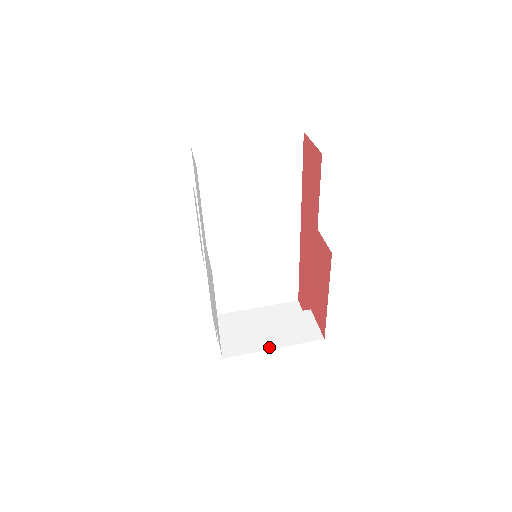
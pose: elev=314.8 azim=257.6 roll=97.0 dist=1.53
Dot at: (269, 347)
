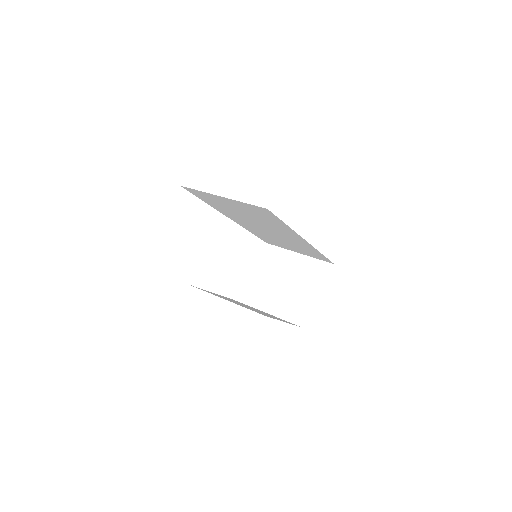
Dot at: (264, 310)
